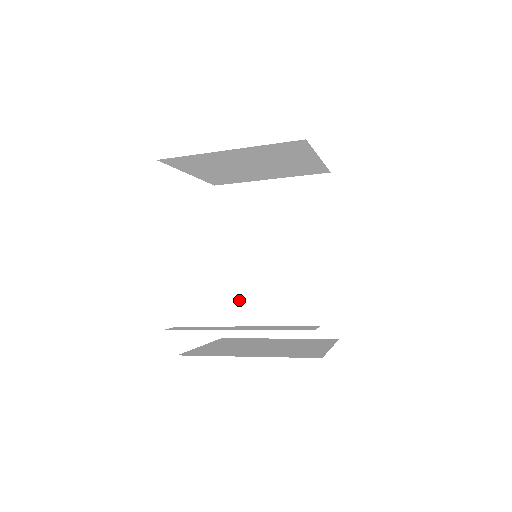
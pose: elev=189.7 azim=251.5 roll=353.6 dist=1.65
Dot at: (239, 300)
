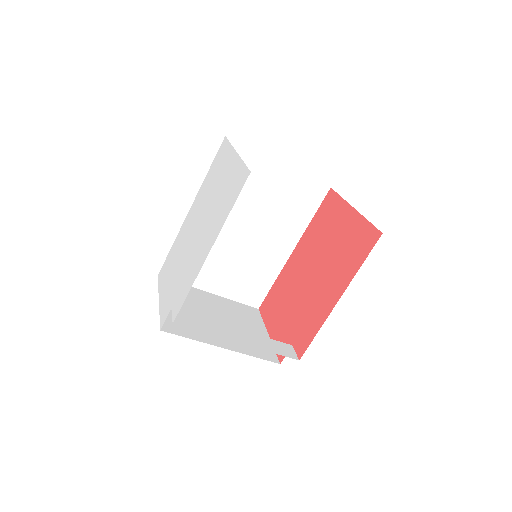
Dot at: occluded
